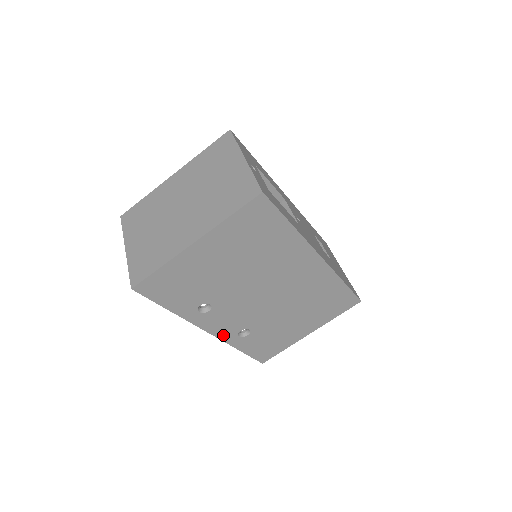
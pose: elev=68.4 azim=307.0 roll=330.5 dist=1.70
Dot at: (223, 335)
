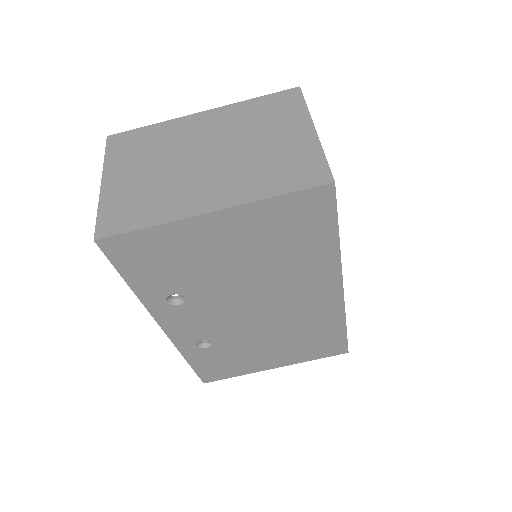
Dot at: (179, 338)
